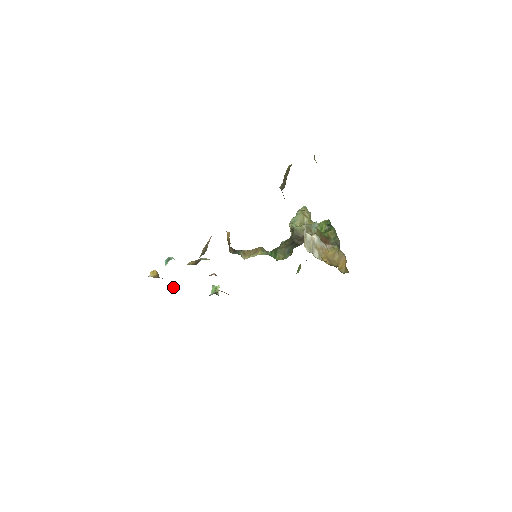
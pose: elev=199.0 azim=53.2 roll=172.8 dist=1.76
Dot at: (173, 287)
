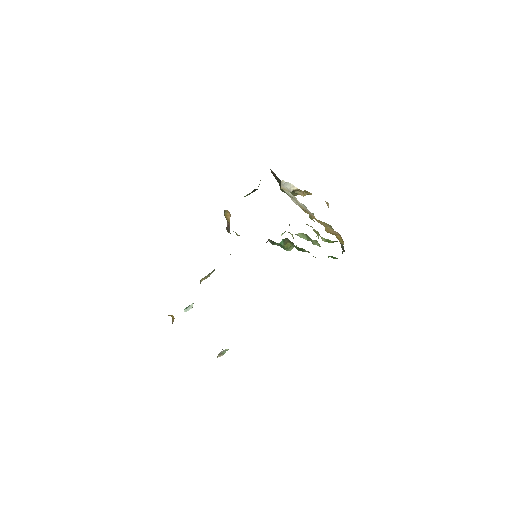
Dot at: occluded
